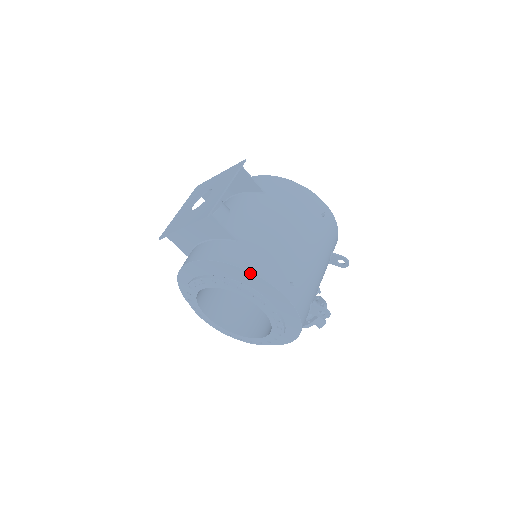
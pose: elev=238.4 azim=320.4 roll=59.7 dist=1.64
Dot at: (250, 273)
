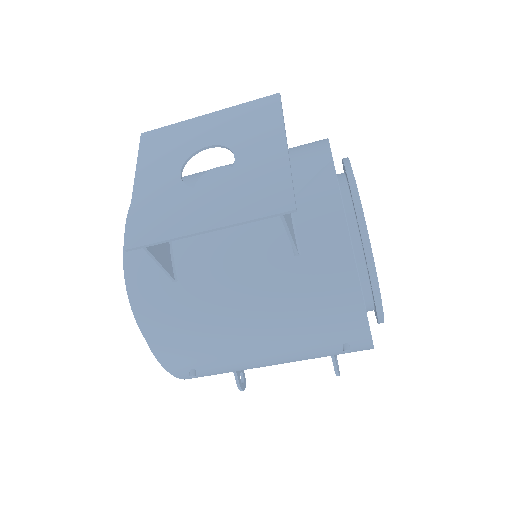
Dot at: (143, 332)
